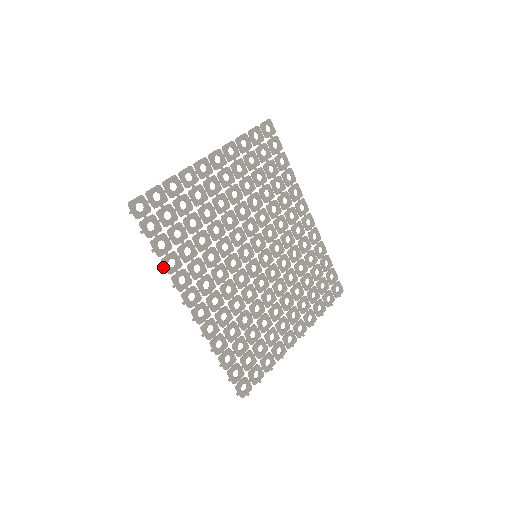
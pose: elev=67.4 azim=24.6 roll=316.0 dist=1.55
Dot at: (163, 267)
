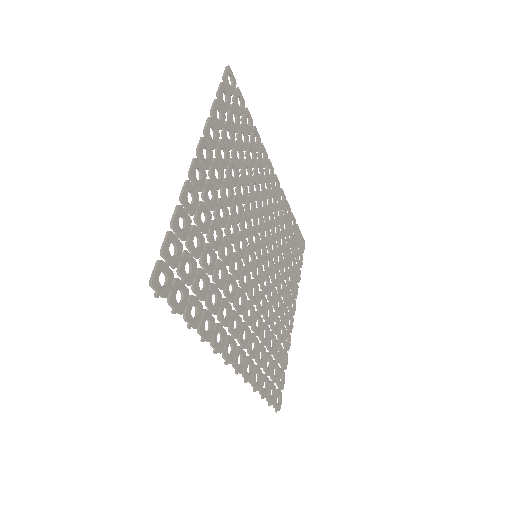
Dot at: (202, 338)
